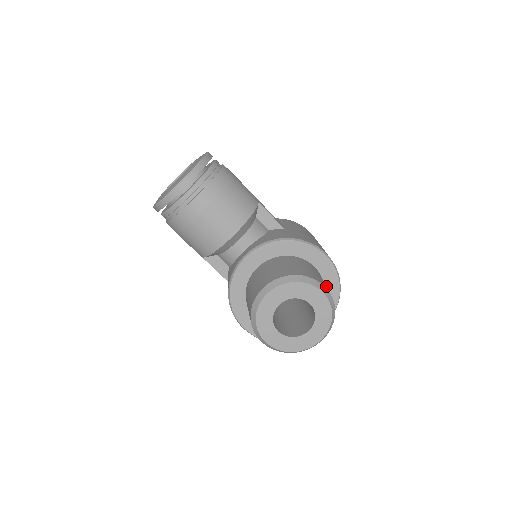
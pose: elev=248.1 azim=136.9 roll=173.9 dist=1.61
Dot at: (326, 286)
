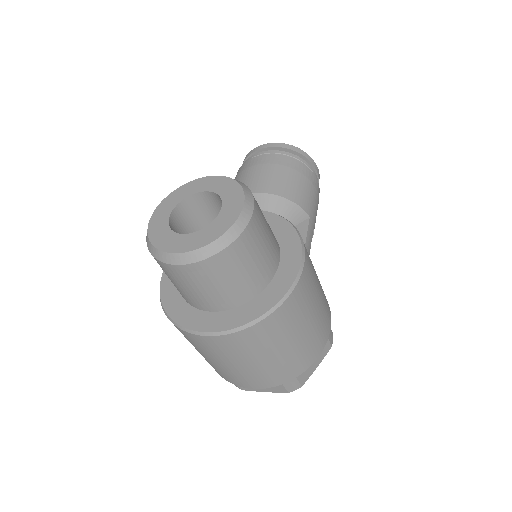
Dot at: (258, 237)
